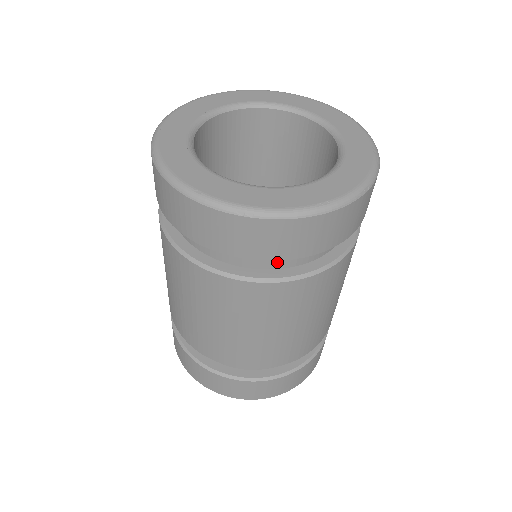
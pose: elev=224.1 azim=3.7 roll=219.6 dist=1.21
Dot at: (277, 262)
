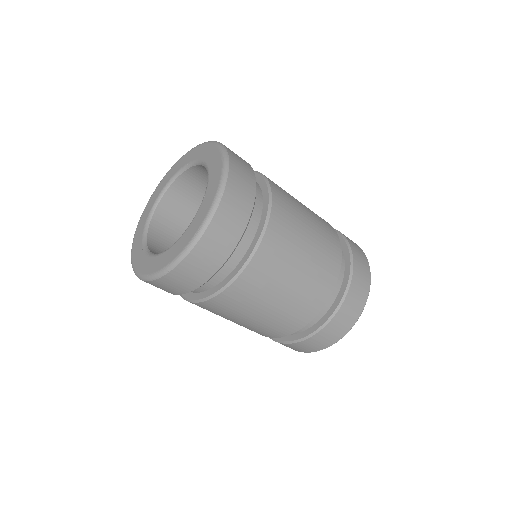
Dot at: (225, 270)
